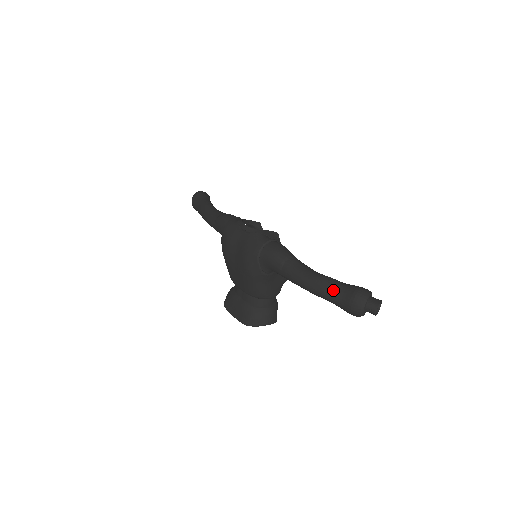
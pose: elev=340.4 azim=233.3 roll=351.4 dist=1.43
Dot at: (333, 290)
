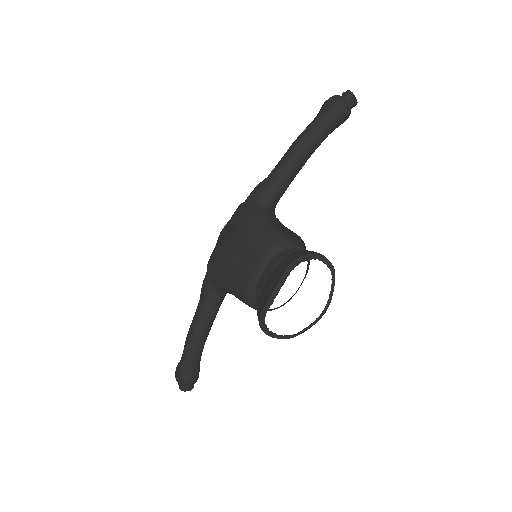
Dot at: (310, 124)
